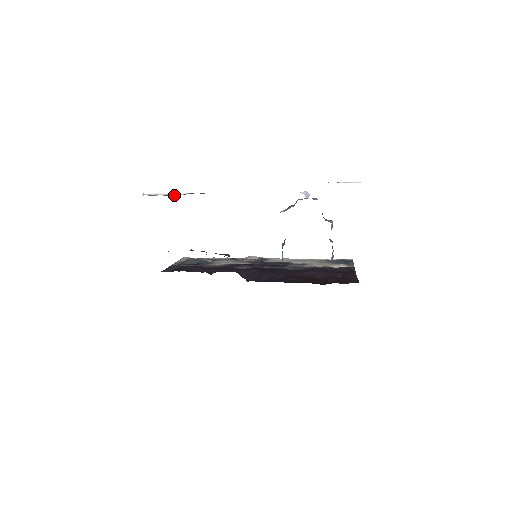
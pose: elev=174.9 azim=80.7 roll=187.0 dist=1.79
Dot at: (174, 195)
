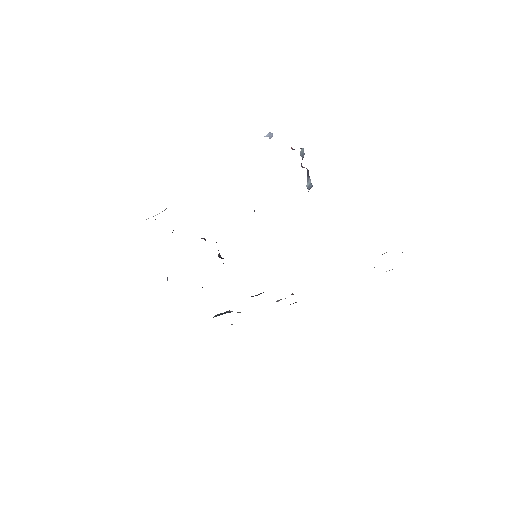
Dot at: occluded
